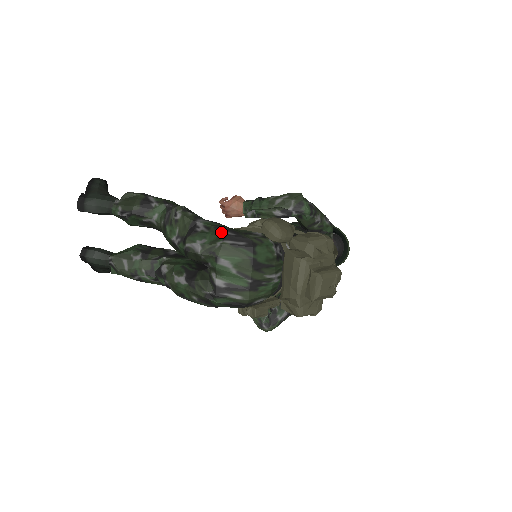
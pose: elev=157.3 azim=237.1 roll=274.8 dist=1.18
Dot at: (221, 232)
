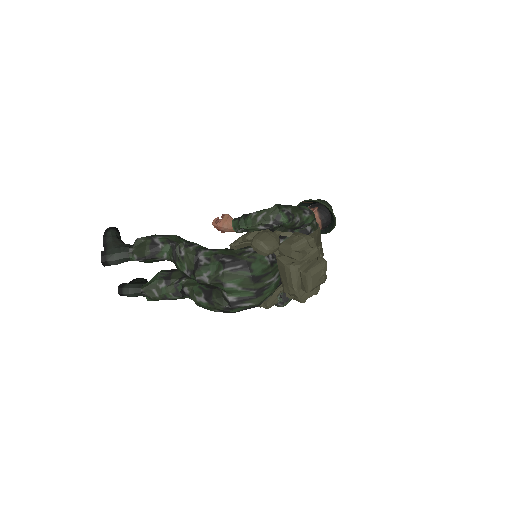
Dot at: (220, 260)
